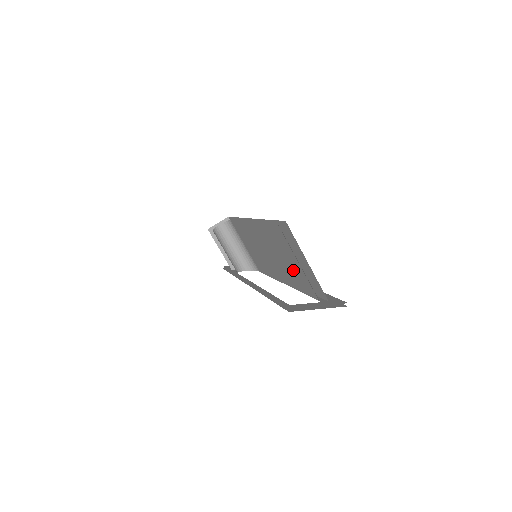
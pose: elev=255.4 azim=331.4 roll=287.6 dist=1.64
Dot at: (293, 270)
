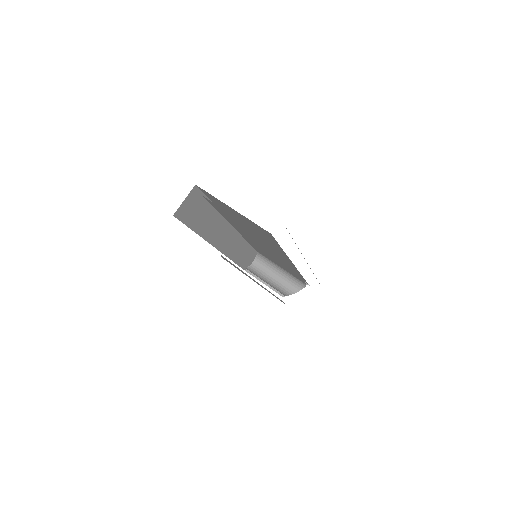
Dot at: (256, 235)
